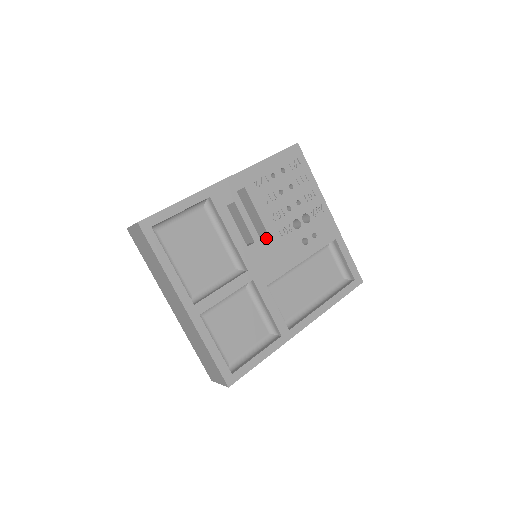
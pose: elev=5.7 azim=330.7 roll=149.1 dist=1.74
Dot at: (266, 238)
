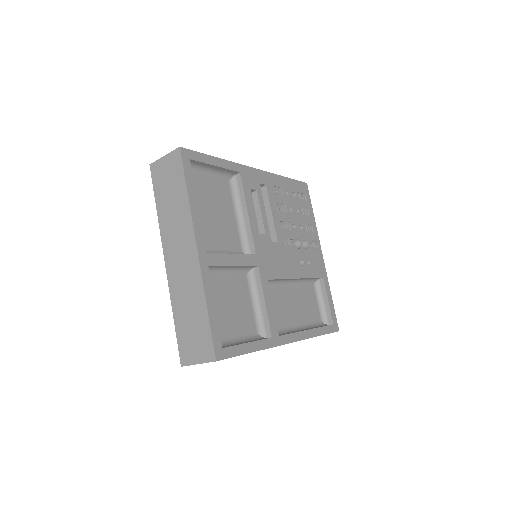
Dot at: occluded
